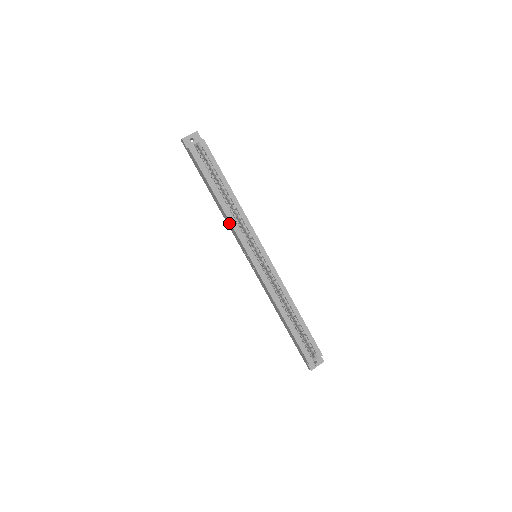
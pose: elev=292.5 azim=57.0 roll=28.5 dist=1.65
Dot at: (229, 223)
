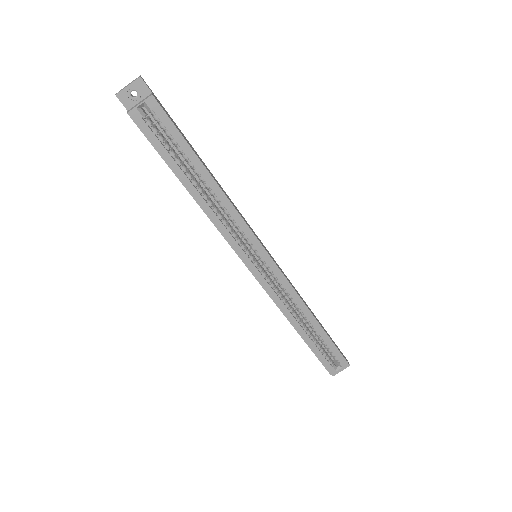
Dot at: (211, 220)
